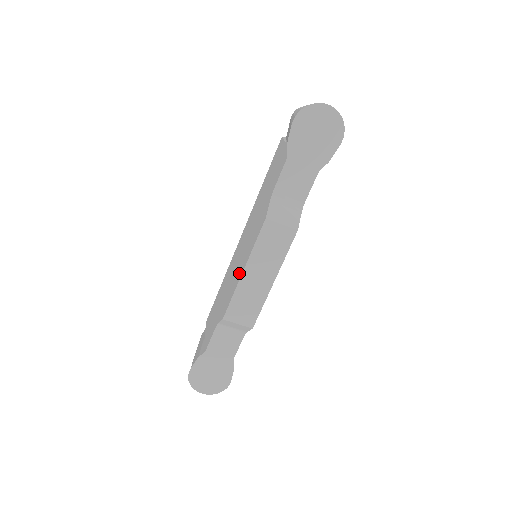
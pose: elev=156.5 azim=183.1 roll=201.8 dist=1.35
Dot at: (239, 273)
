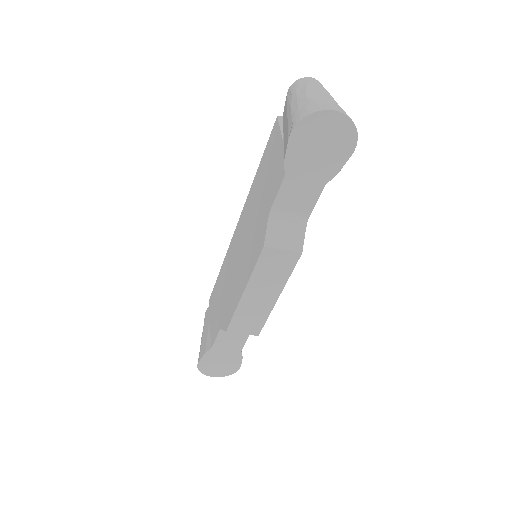
Dot at: (239, 289)
